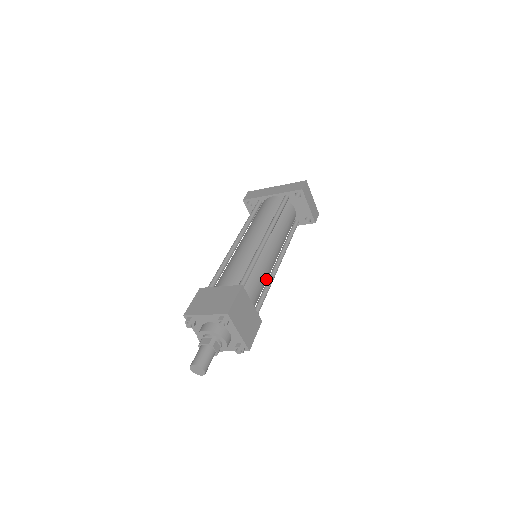
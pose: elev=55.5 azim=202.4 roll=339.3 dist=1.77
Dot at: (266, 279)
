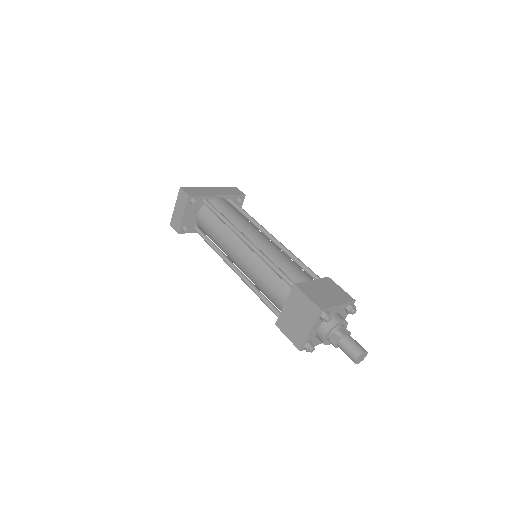
Dot at: occluded
